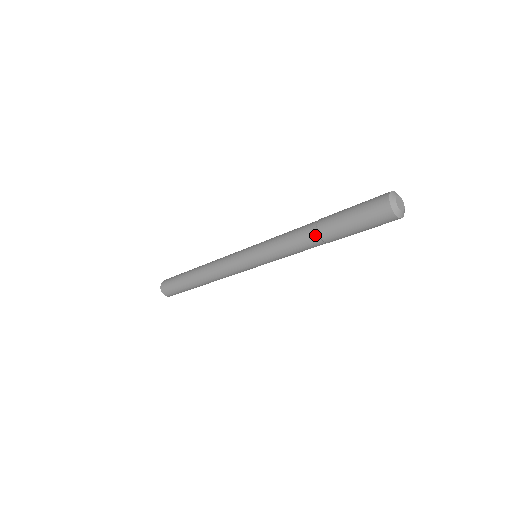
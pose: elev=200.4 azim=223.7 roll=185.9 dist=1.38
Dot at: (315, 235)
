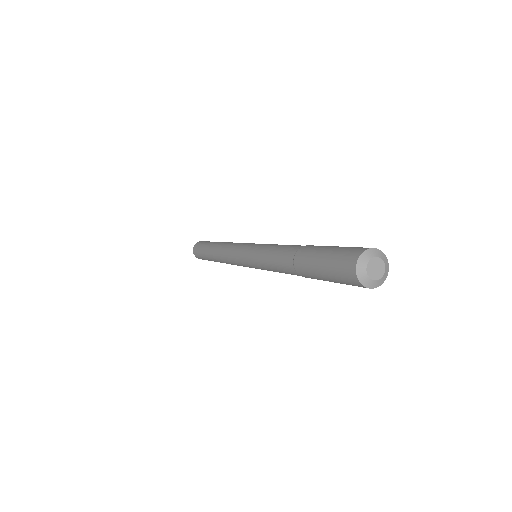
Dot at: (291, 262)
